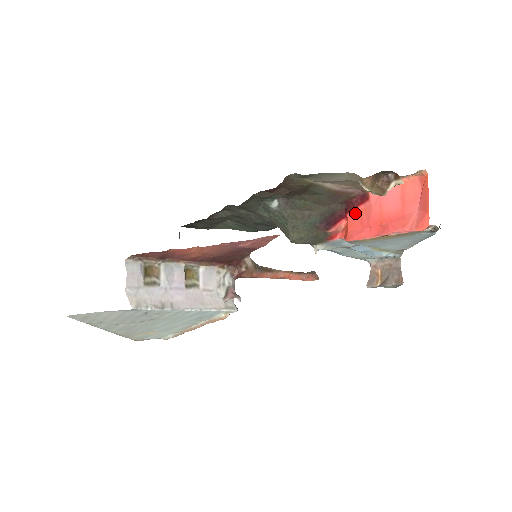
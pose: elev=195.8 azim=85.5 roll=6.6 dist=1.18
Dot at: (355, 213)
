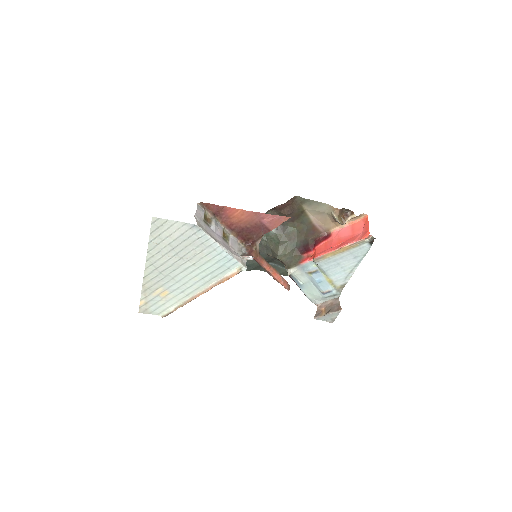
Dot at: (321, 245)
